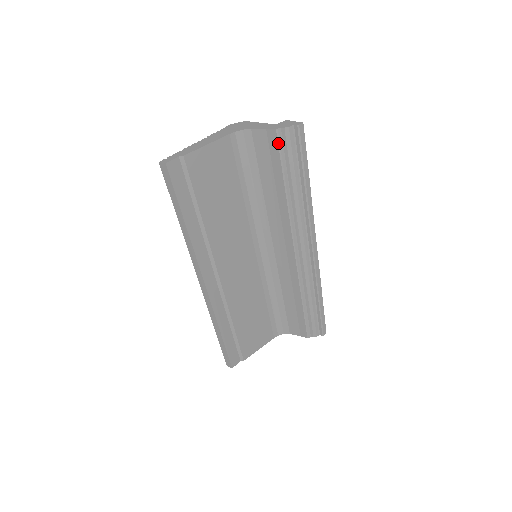
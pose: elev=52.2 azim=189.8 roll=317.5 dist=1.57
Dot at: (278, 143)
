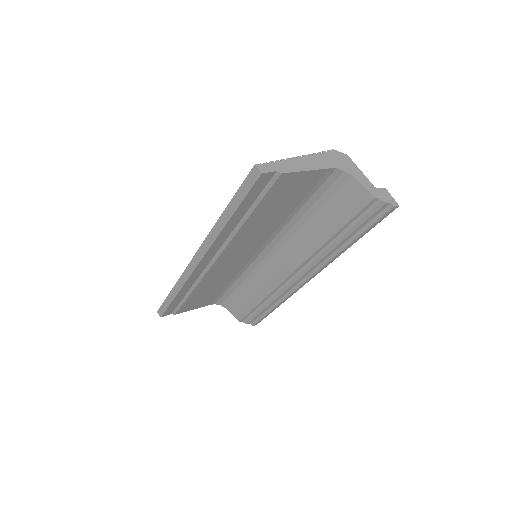
Dot at: (365, 206)
